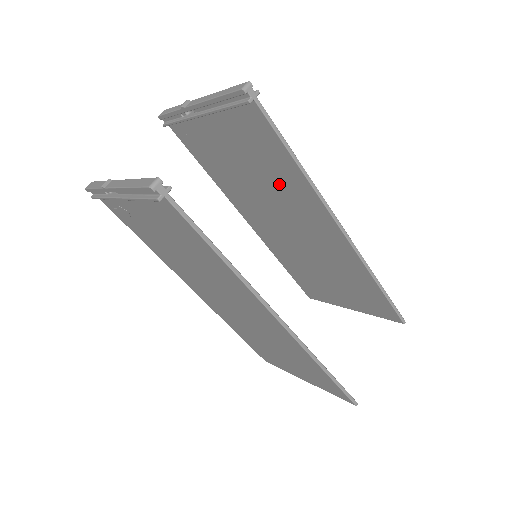
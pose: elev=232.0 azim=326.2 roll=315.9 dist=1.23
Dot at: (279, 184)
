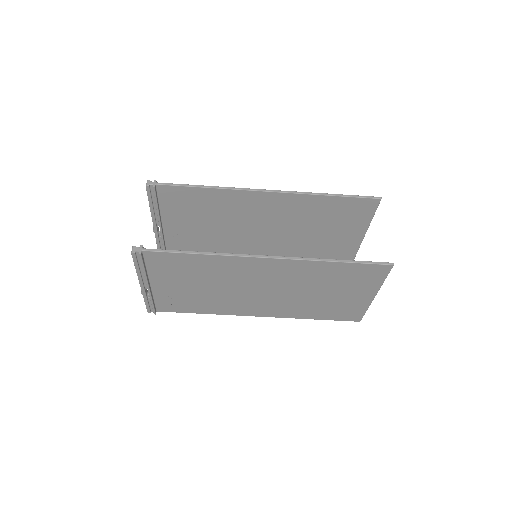
Dot at: (222, 210)
